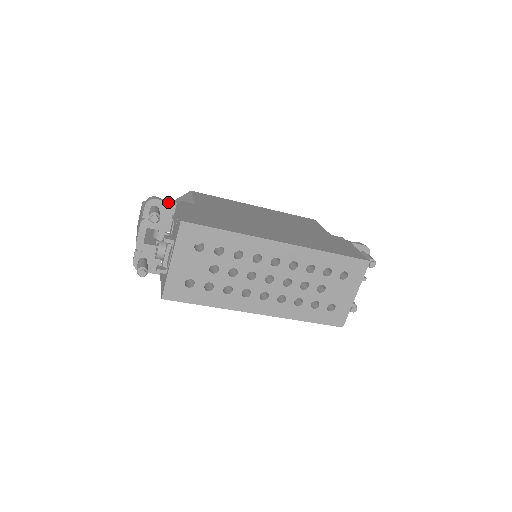
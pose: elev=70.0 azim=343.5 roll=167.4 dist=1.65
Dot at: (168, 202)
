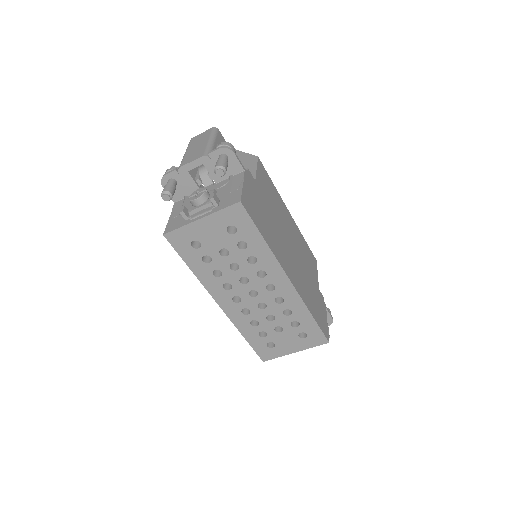
Dot at: (240, 163)
